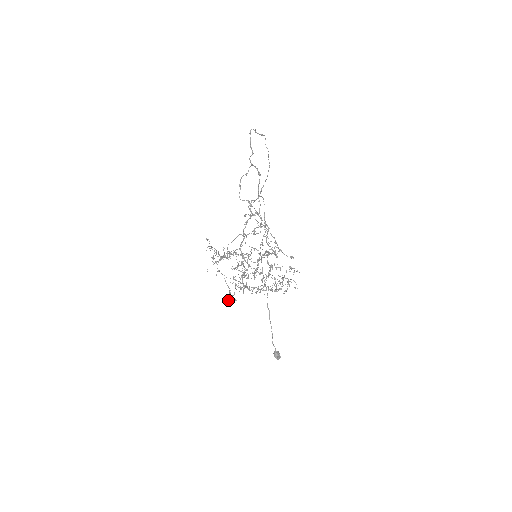
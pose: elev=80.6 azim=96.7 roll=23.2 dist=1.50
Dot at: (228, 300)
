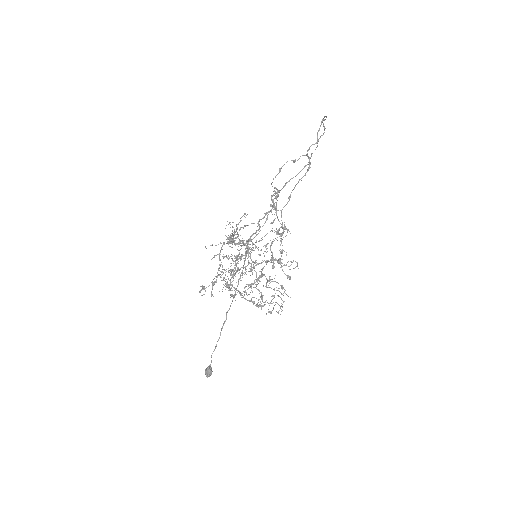
Dot at: (201, 290)
